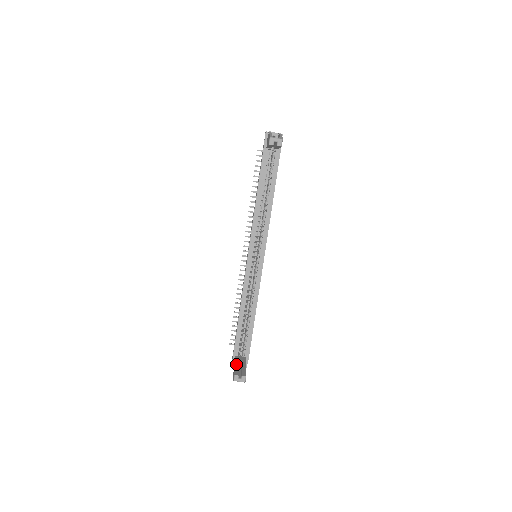
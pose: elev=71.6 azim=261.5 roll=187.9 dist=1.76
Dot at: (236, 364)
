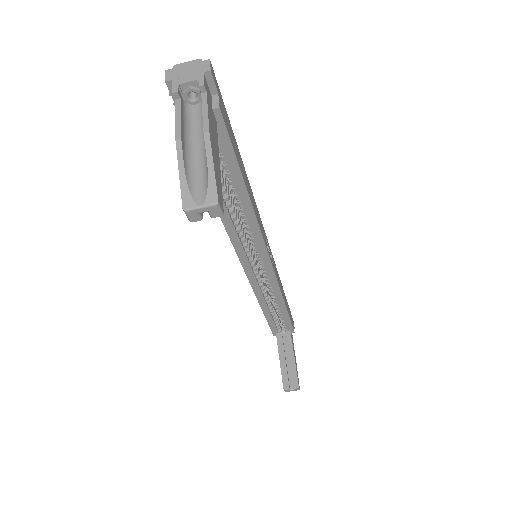
Dot at: (280, 358)
